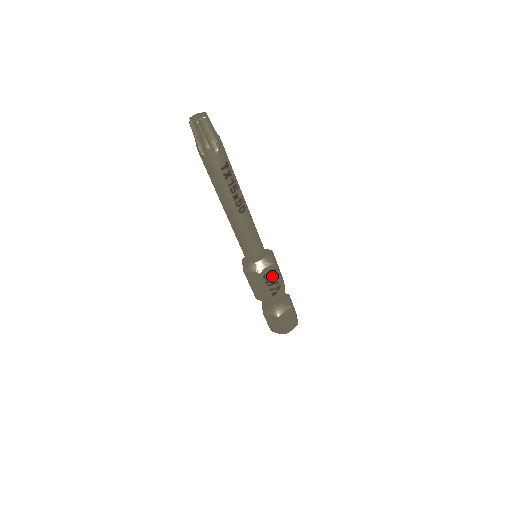
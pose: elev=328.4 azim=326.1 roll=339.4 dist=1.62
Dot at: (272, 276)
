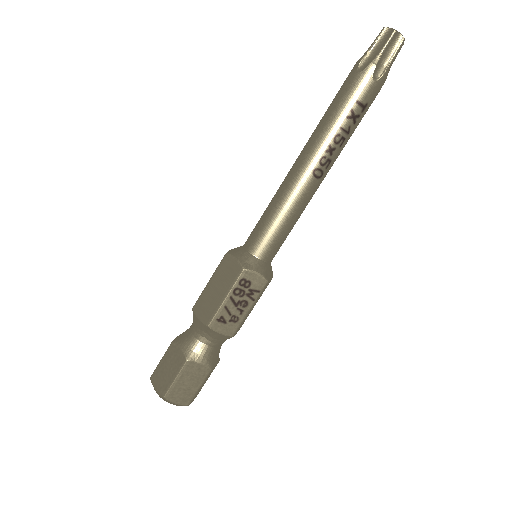
Dot at: (248, 293)
